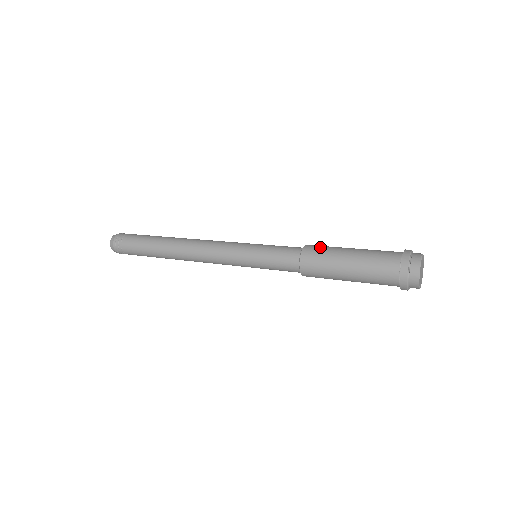
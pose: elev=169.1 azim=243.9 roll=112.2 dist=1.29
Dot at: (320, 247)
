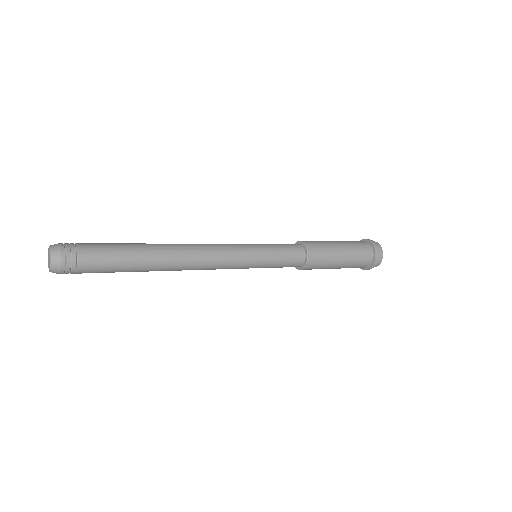
Dot at: (315, 242)
